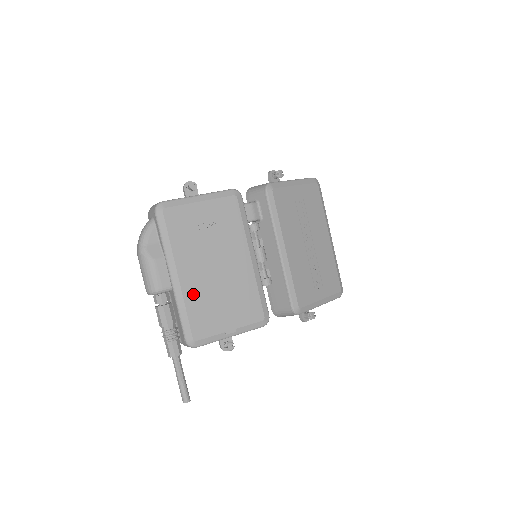
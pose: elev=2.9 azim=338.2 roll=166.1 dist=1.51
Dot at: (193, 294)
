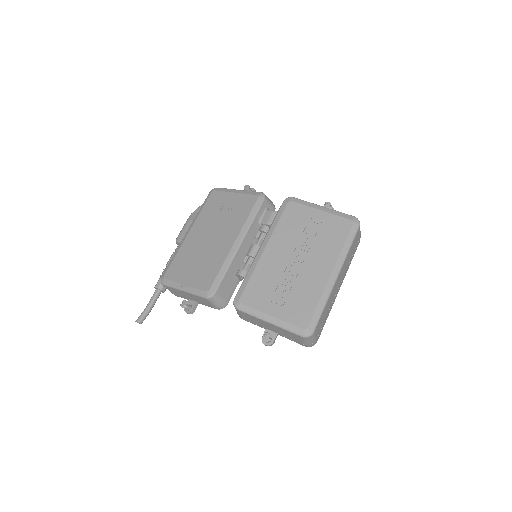
Dot at: (186, 248)
